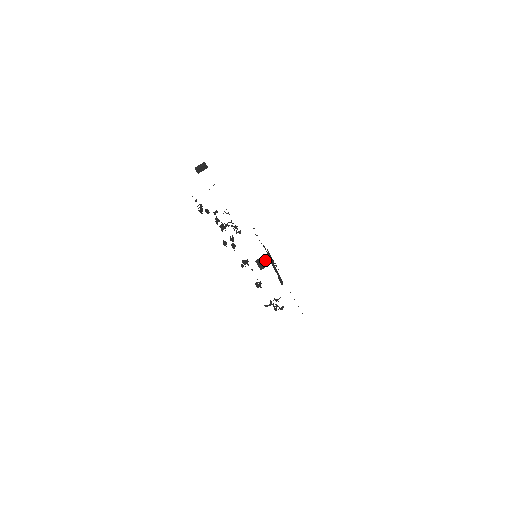
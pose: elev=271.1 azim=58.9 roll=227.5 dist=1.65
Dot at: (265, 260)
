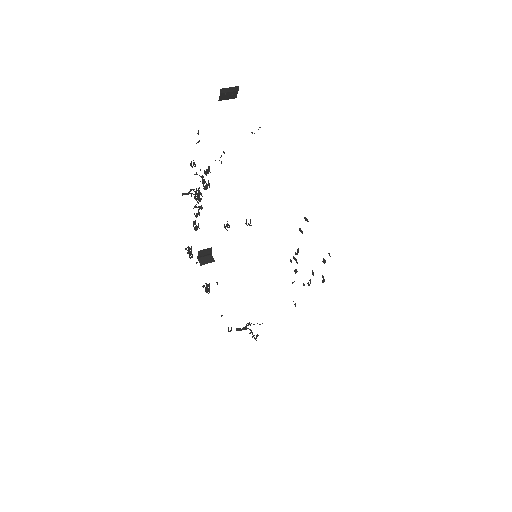
Dot at: (209, 253)
